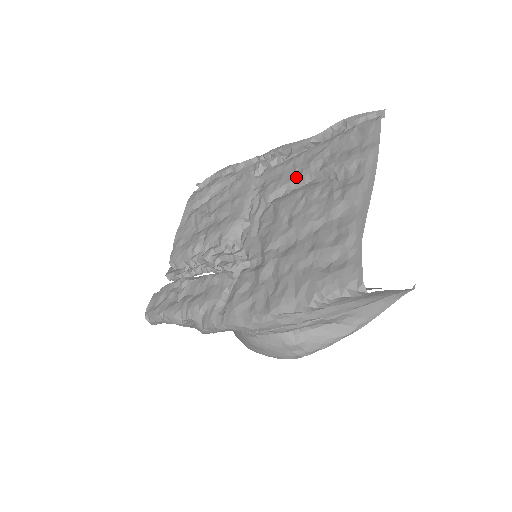
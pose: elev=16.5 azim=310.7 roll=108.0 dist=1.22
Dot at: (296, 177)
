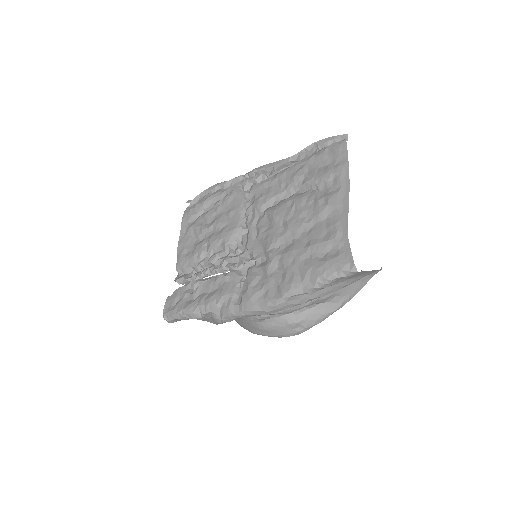
Dot at: (283, 190)
